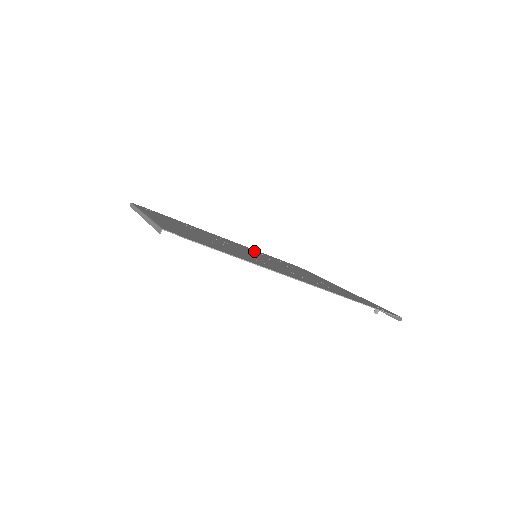
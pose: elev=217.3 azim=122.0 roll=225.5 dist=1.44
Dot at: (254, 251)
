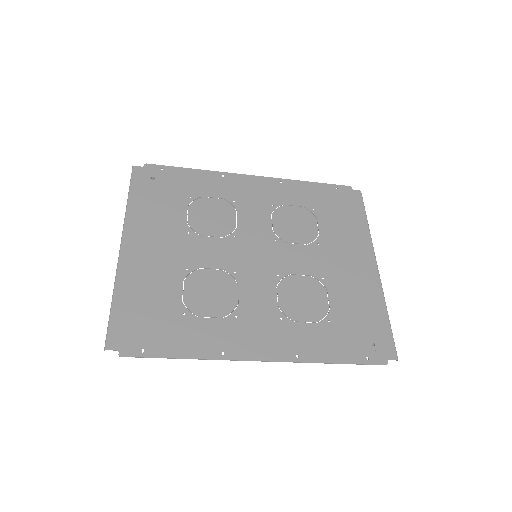
Dot at: (278, 205)
